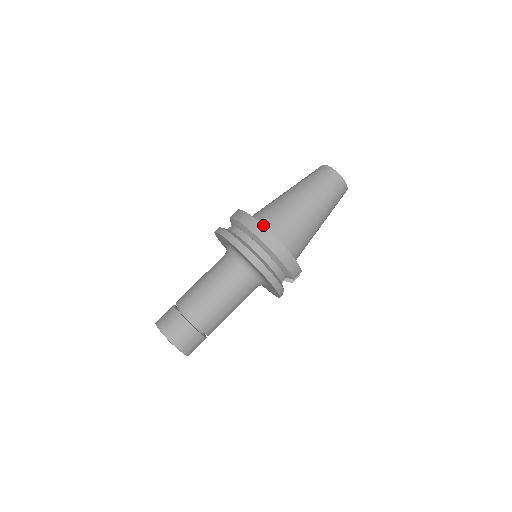
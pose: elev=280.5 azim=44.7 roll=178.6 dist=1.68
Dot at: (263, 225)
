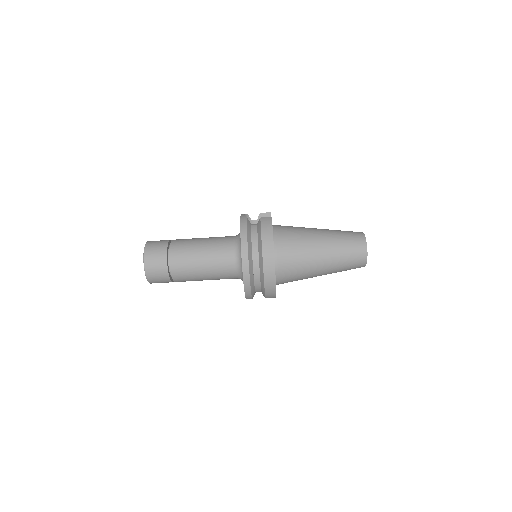
Dot at: occluded
